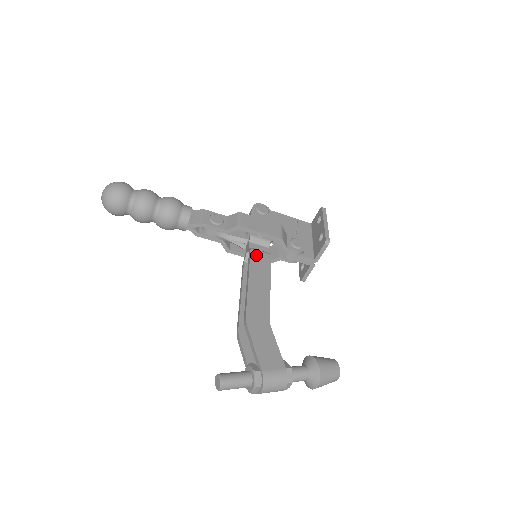
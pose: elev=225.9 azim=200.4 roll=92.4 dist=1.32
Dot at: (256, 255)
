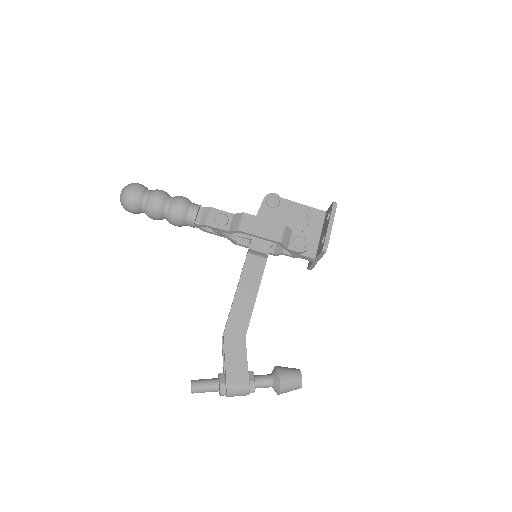
Dot at: (251, 261)
